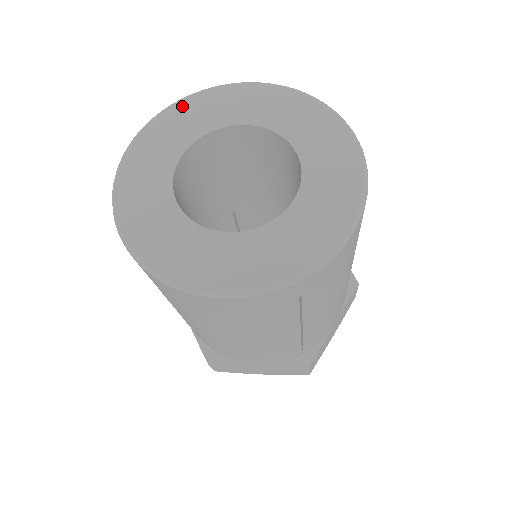
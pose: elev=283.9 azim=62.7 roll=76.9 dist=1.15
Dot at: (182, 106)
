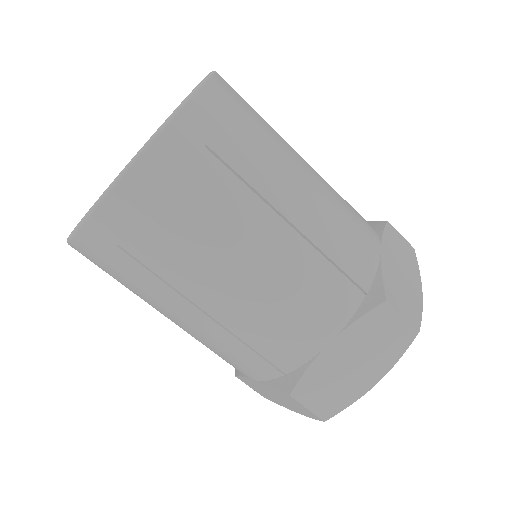
Dot at: occluded
